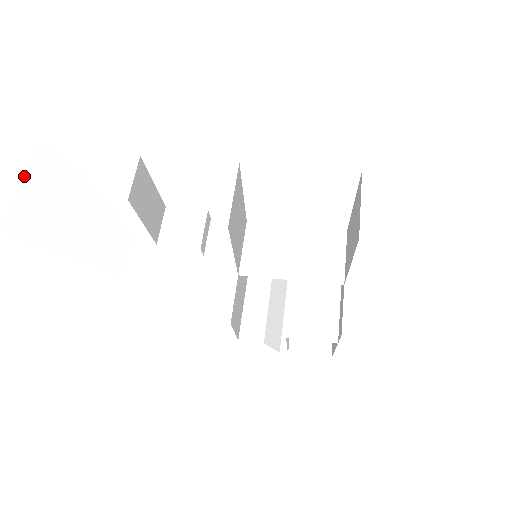
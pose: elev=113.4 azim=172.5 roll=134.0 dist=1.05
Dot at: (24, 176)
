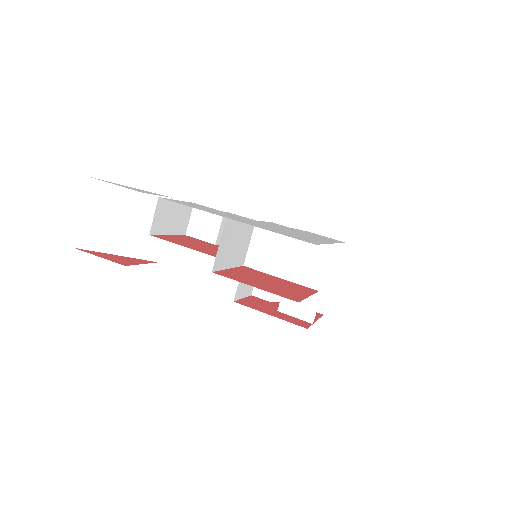
Dot at: (84, 205)
